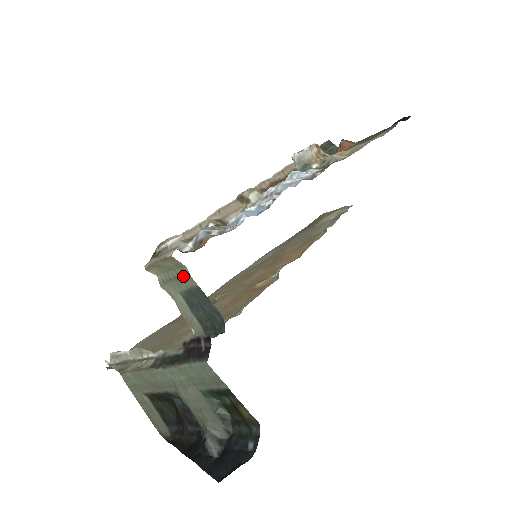
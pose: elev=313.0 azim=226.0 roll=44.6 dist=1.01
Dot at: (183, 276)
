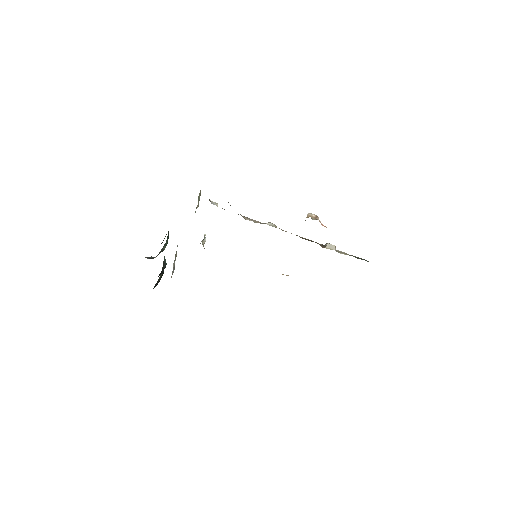
Dot at: occluded
